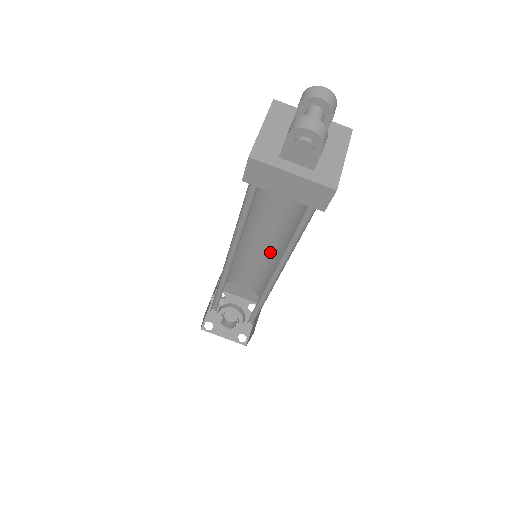
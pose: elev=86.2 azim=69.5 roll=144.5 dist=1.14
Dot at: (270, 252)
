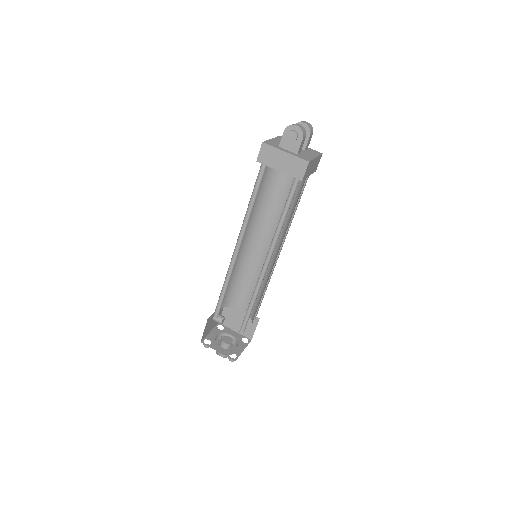
Dot at: occluded
